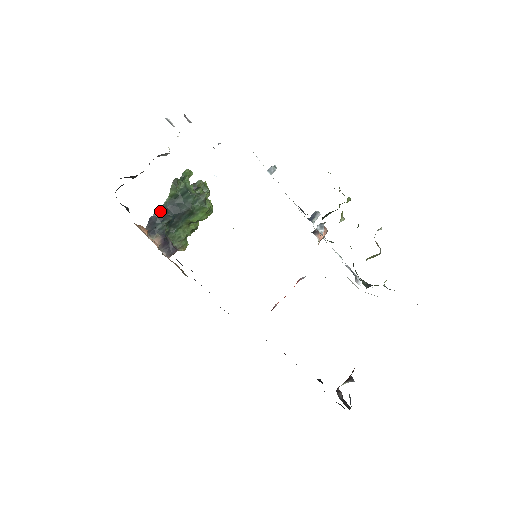
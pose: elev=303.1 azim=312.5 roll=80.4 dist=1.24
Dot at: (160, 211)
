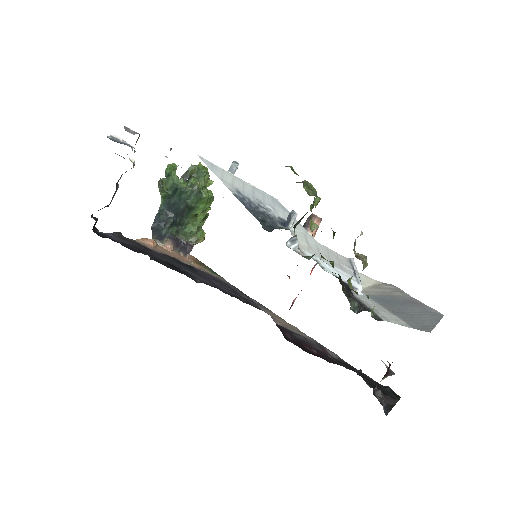
Dot at: (159, 216)
